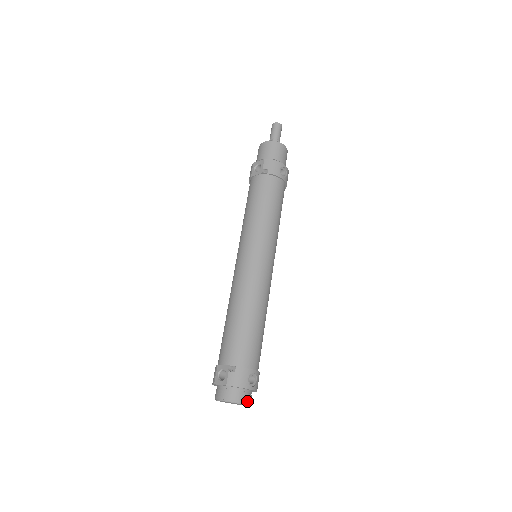
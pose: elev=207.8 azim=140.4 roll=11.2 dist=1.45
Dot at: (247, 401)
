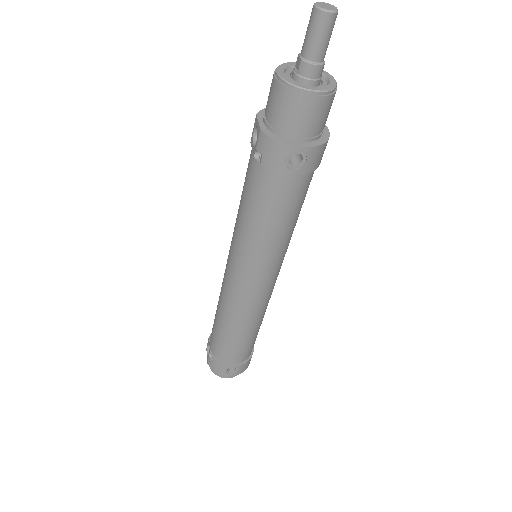
Dot at: (230, 377)
